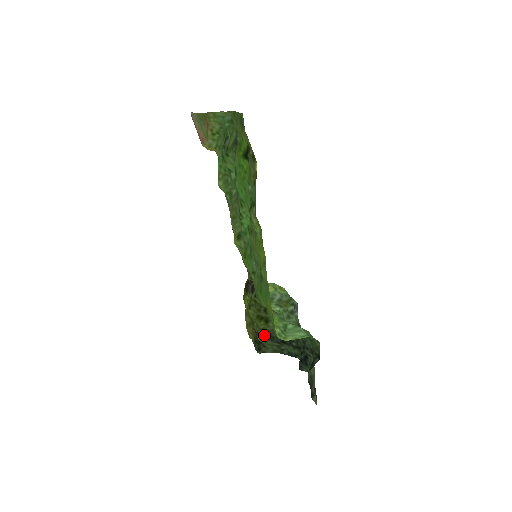
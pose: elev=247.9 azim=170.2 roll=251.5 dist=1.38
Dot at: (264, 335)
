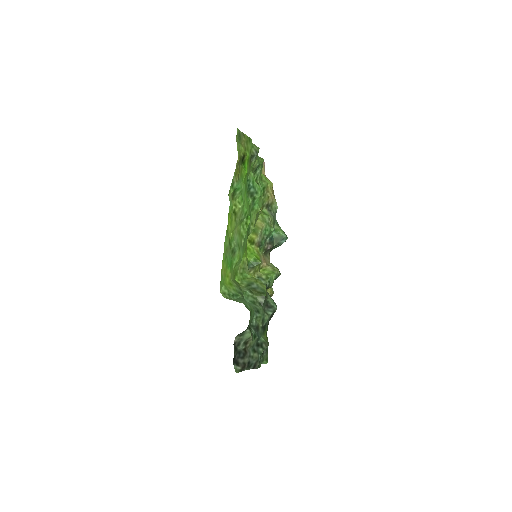
Dot at: occluded
